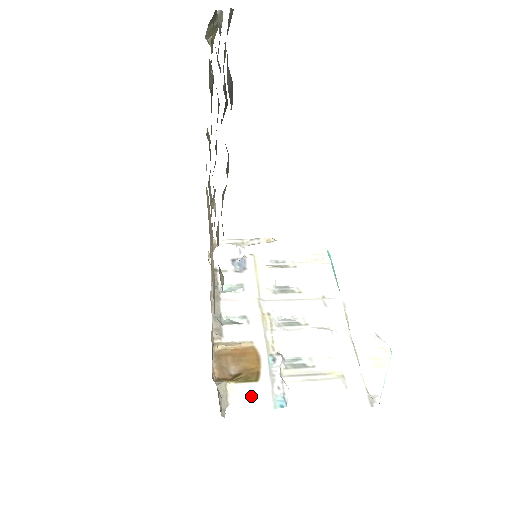
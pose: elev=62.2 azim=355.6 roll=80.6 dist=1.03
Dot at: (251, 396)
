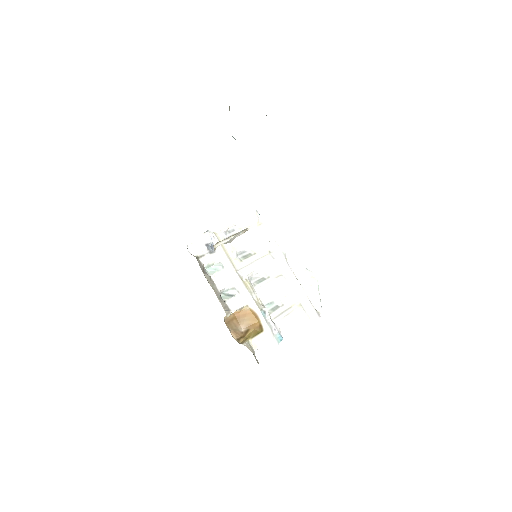
Dot at: (263, 342)
